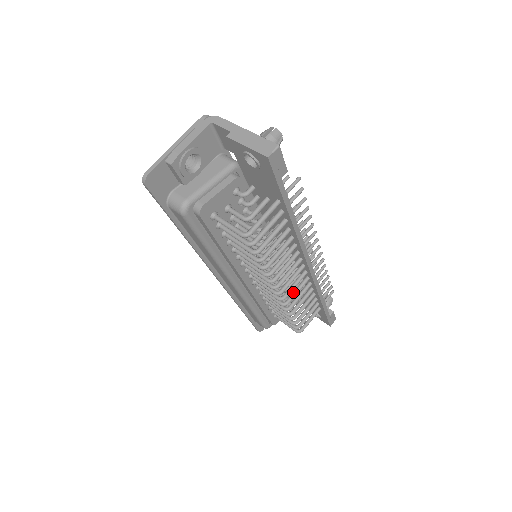
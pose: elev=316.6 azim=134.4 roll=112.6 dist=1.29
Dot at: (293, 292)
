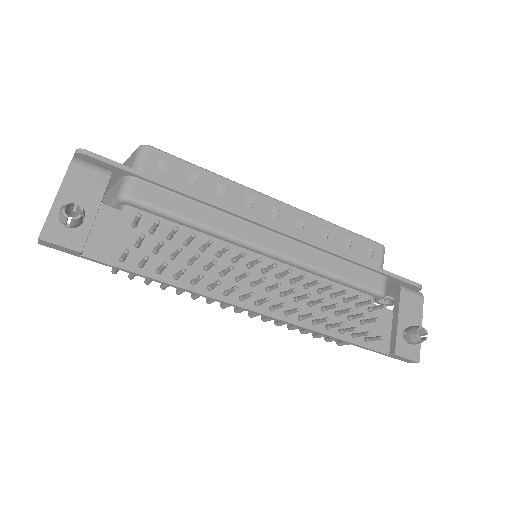
Dot at: occluded
